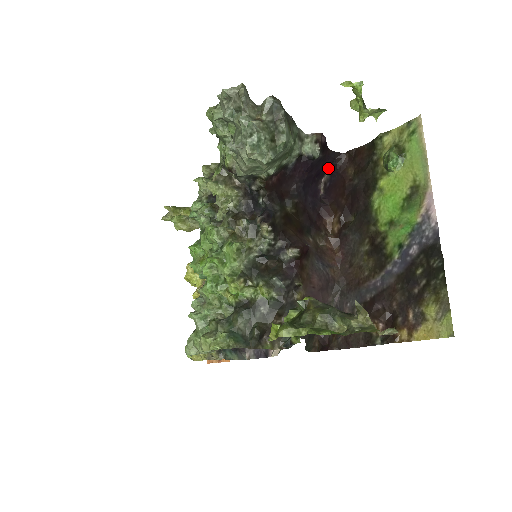
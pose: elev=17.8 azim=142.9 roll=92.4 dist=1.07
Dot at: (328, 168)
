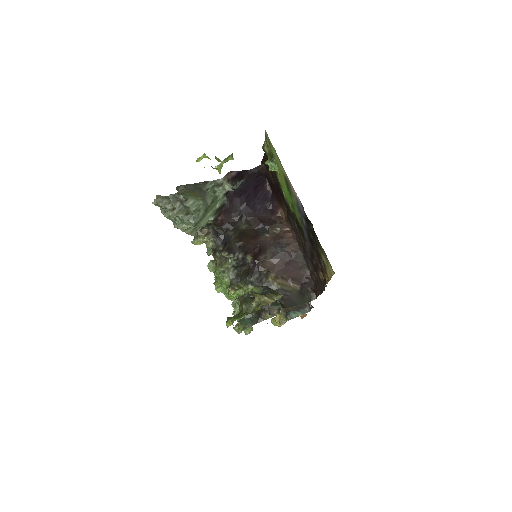
Dot at: (262, 176)
